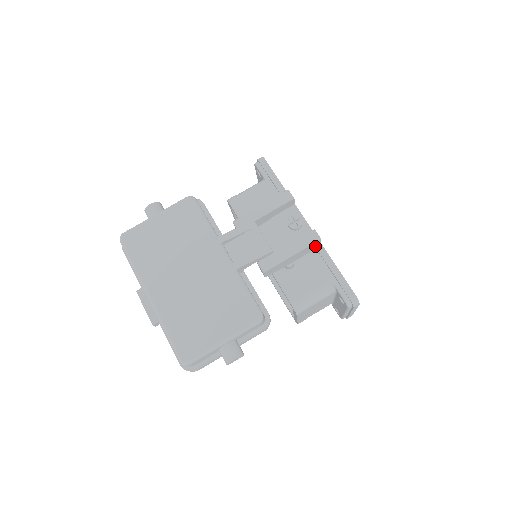
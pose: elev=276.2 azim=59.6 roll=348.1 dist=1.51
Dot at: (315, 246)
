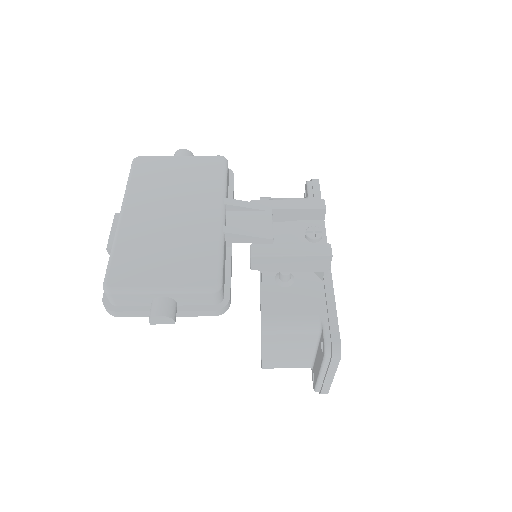
Dot at: (322, 265)
